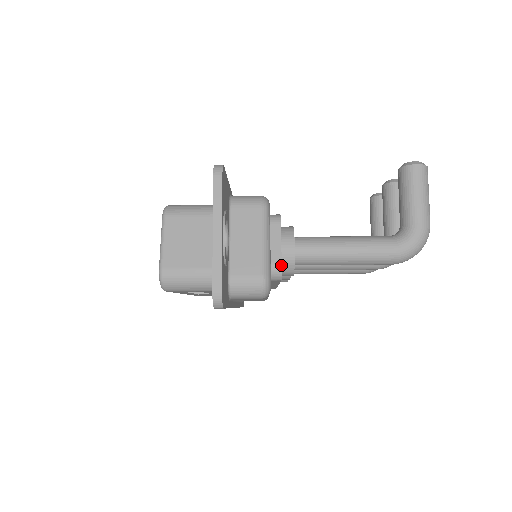
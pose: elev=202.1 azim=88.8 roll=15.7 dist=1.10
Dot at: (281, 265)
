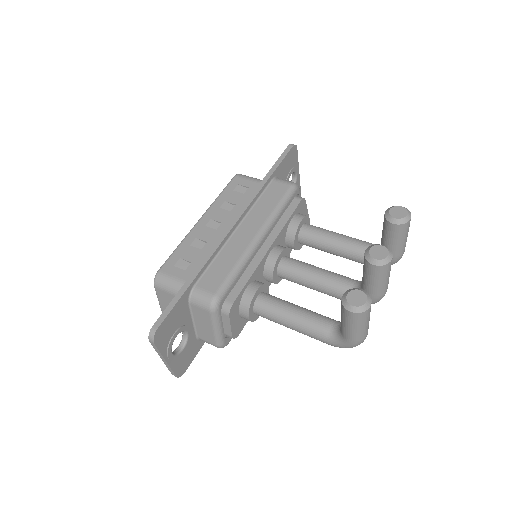
Dot at: (232, 337)
